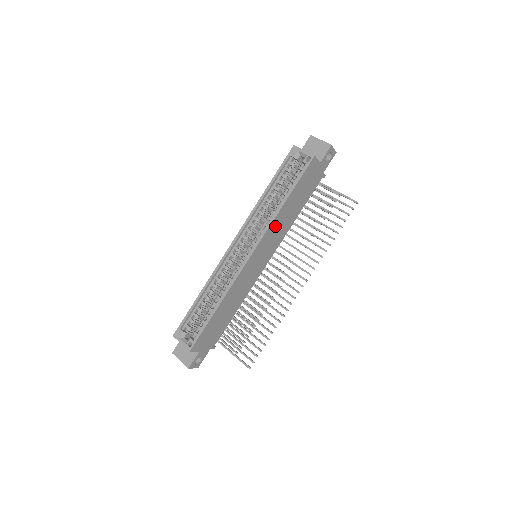
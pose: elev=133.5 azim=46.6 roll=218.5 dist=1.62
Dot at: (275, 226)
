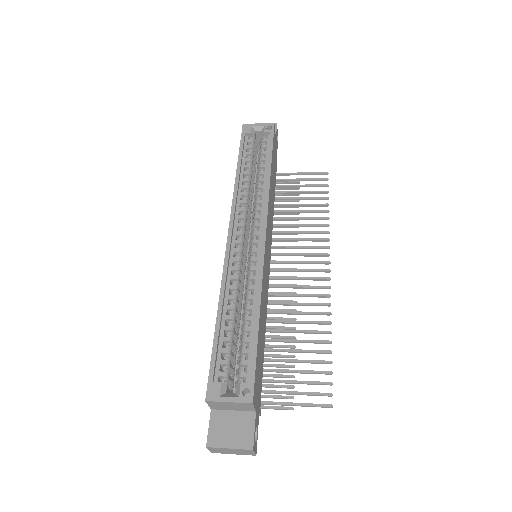
Dot at: (269, 203)
